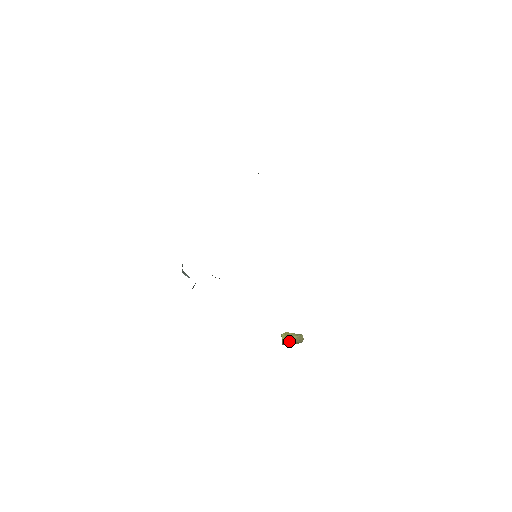
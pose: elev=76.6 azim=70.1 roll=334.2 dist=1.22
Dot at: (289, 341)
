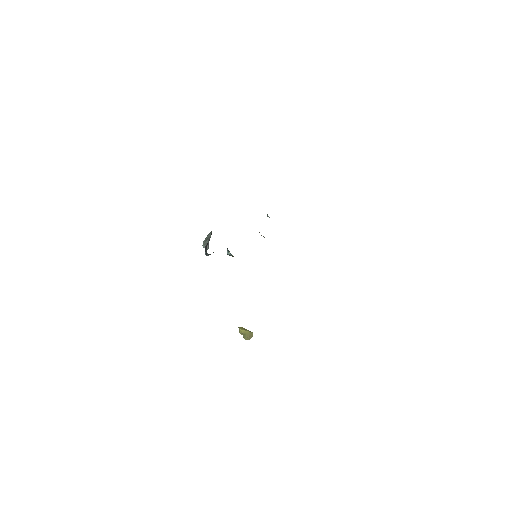
Dot at: (244, 333)
